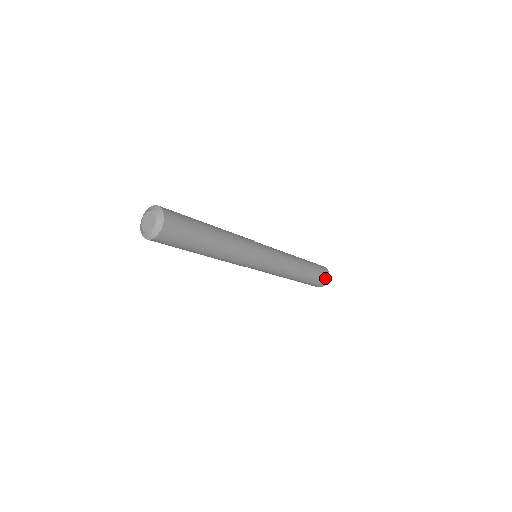
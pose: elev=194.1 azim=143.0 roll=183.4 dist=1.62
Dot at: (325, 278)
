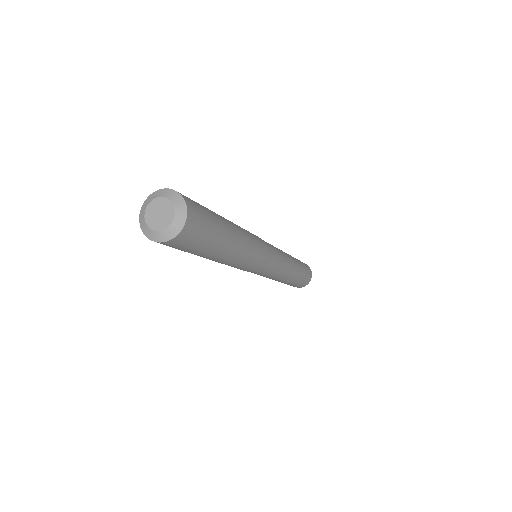
Dot at: (305, 284)
